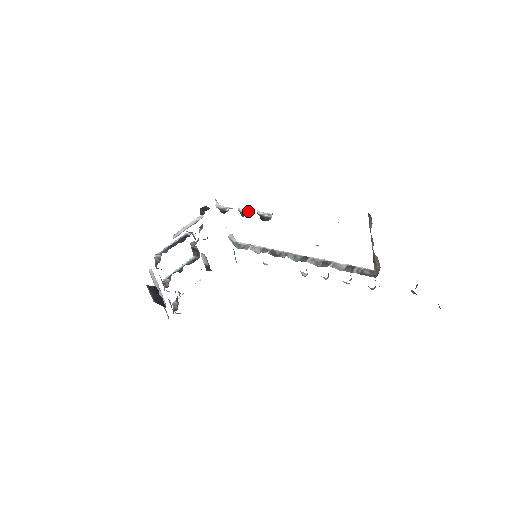
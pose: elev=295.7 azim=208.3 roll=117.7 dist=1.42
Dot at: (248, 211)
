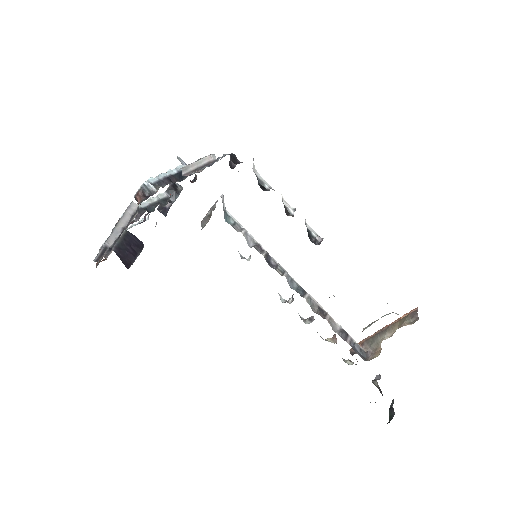
Dot at: (293, 211)
